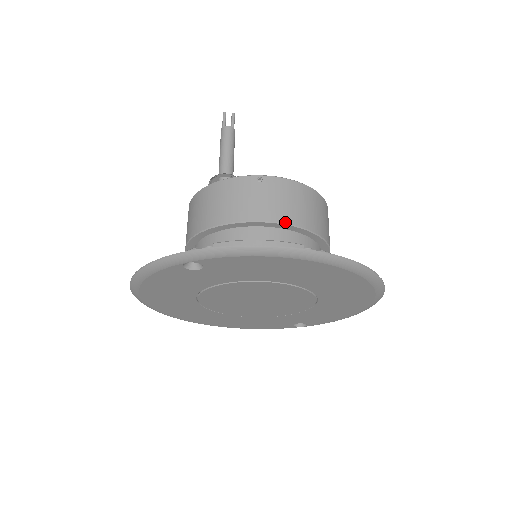
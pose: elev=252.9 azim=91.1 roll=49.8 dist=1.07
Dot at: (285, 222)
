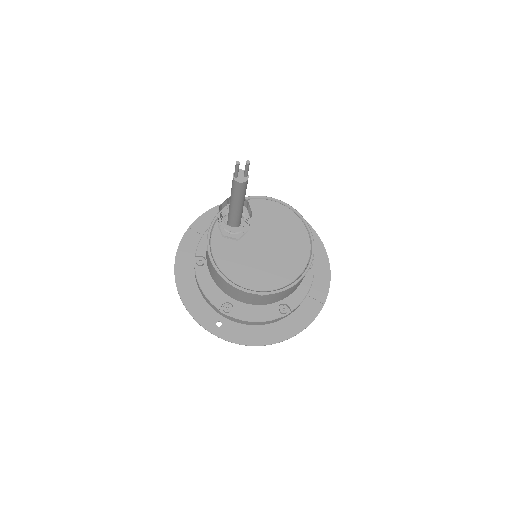
Dot at: occluded
